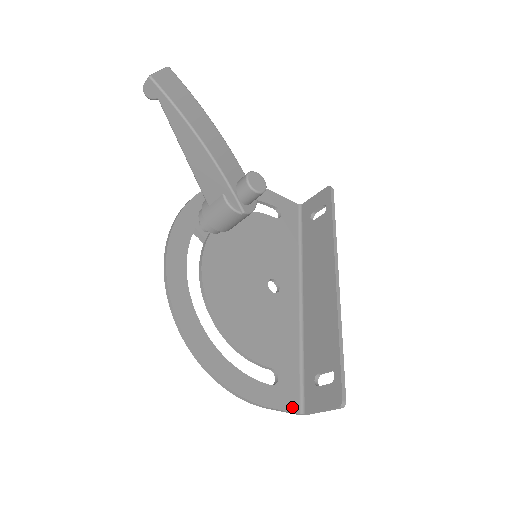
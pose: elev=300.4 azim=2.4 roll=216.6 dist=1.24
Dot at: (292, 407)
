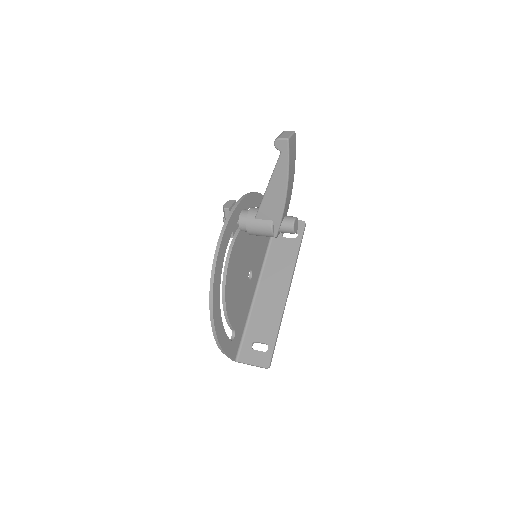
Dot at: (234, 356)
